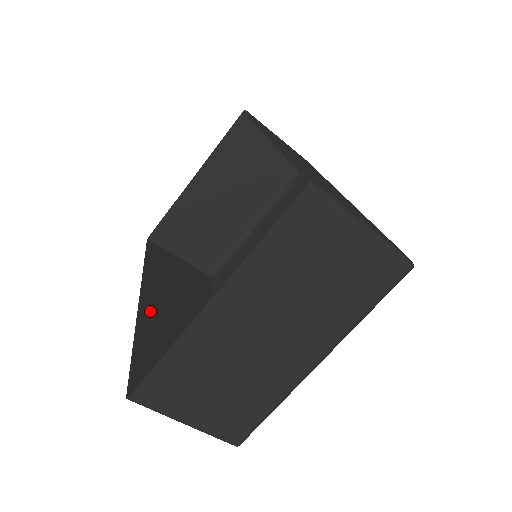
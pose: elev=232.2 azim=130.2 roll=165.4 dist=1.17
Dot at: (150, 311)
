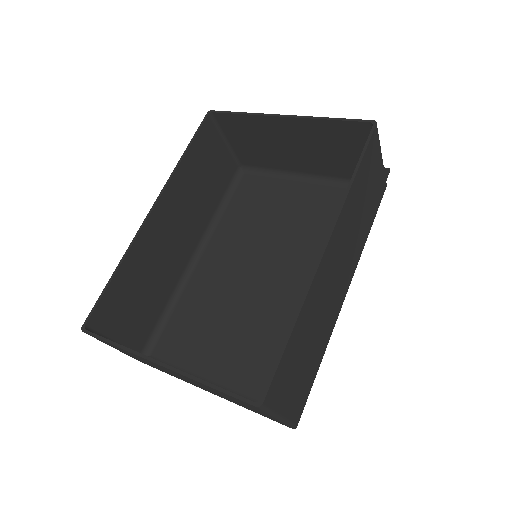
Dot at: (150, 230)
